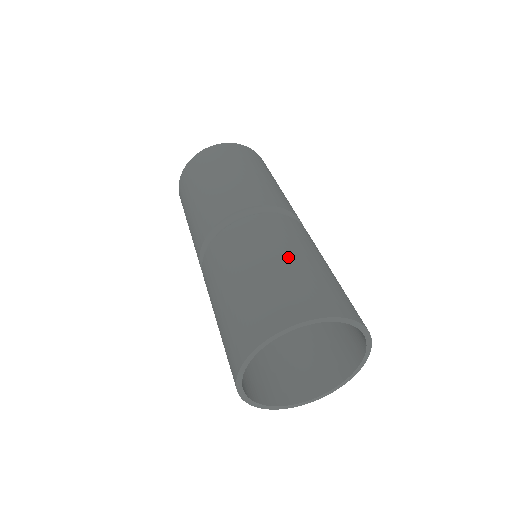
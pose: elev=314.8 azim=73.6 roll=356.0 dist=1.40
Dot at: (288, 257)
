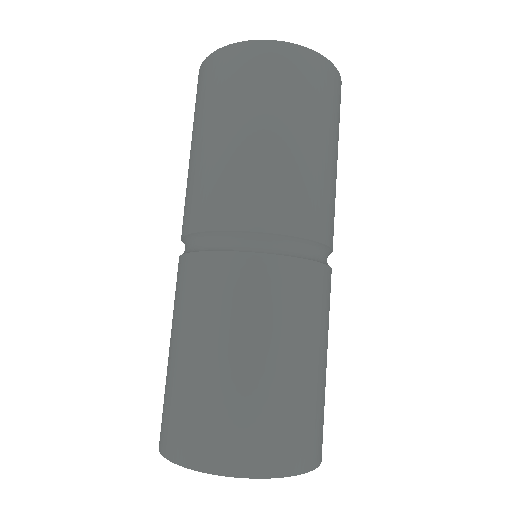
Dot at: (259, 359)
